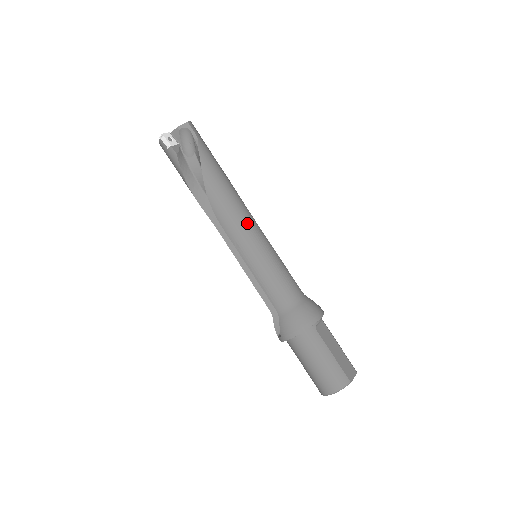
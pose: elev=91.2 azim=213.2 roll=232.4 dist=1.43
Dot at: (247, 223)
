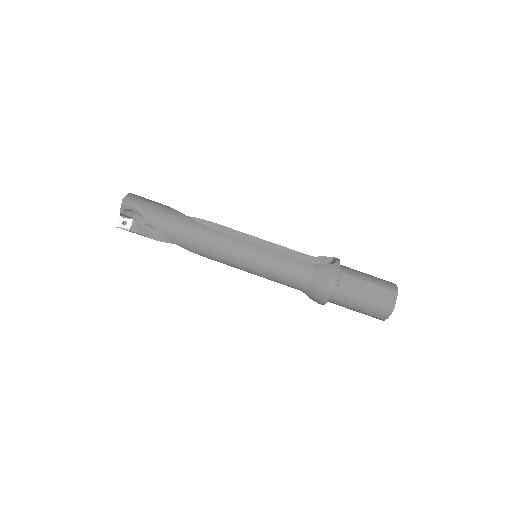
Dot at: (227, 249)
